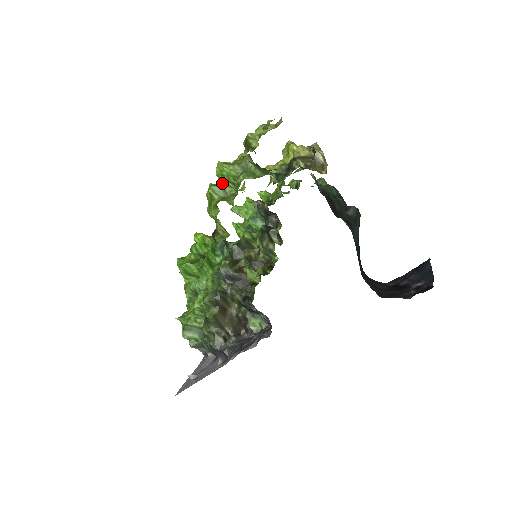
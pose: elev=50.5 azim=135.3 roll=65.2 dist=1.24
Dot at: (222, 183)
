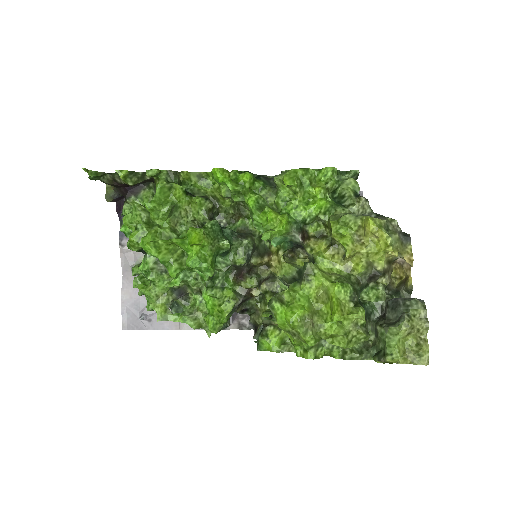
Dot at: (325, 338)
